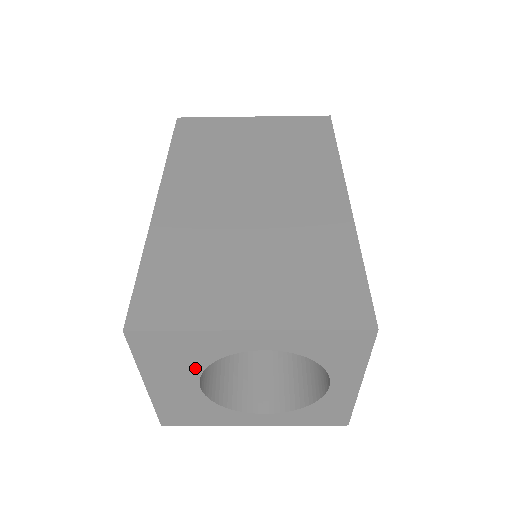
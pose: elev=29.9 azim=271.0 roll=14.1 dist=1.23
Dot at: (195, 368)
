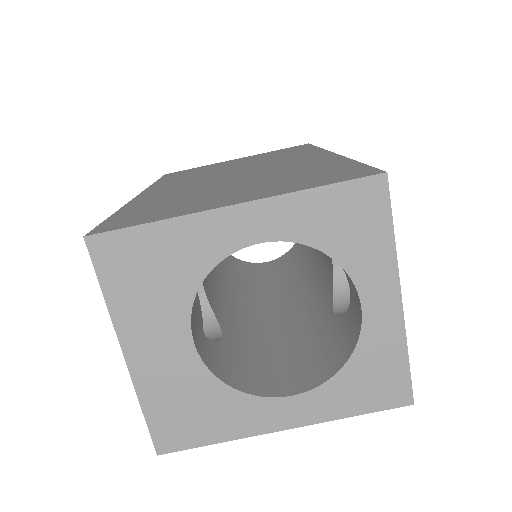
Dot at: (181, 301)
